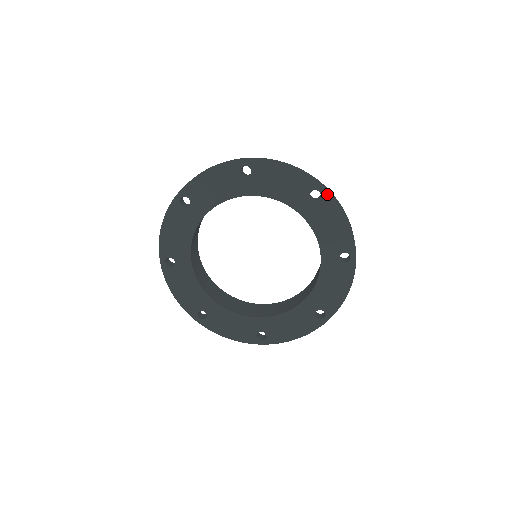
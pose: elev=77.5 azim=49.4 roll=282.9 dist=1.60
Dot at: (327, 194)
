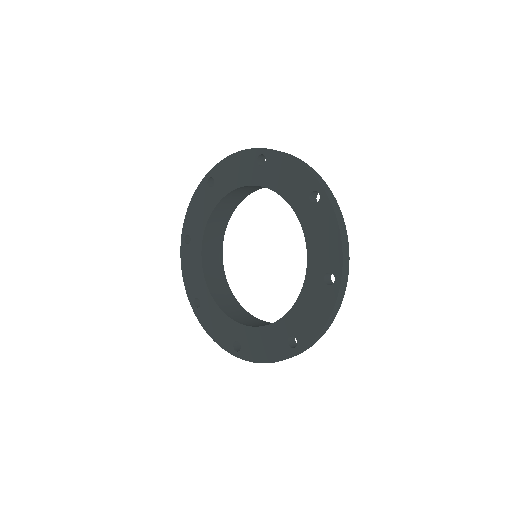
Dot at: (337, 290)
